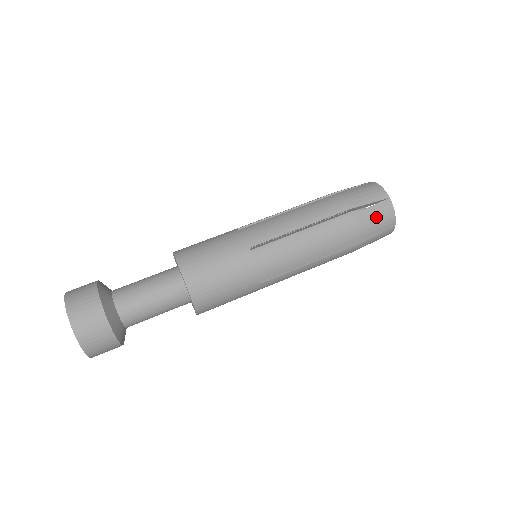
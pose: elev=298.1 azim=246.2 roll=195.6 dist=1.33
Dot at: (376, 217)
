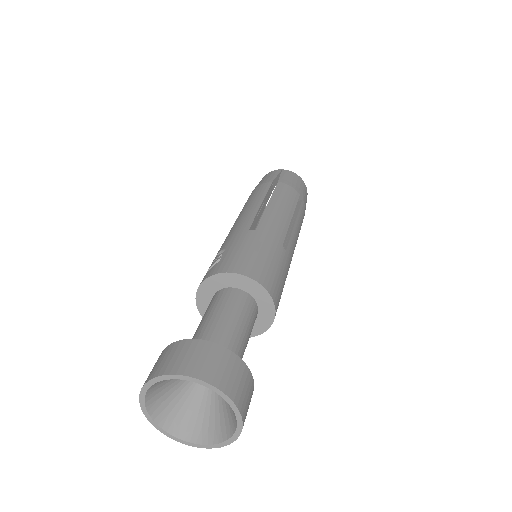
Dot at: (306, 200)
